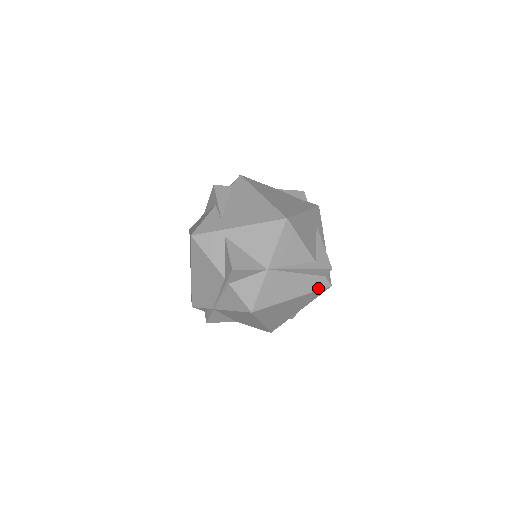
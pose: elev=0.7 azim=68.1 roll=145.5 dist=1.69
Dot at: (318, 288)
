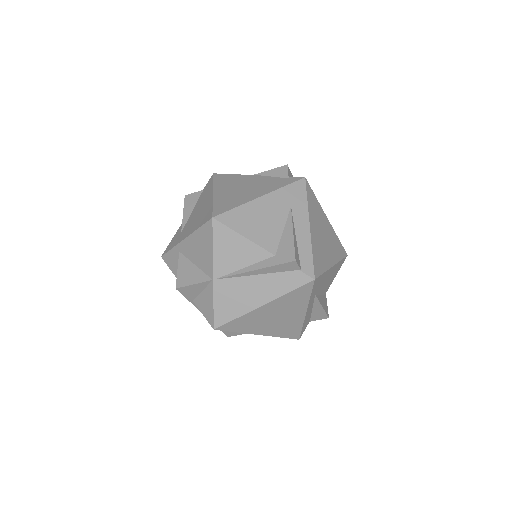
Dot at: (294, 286)
